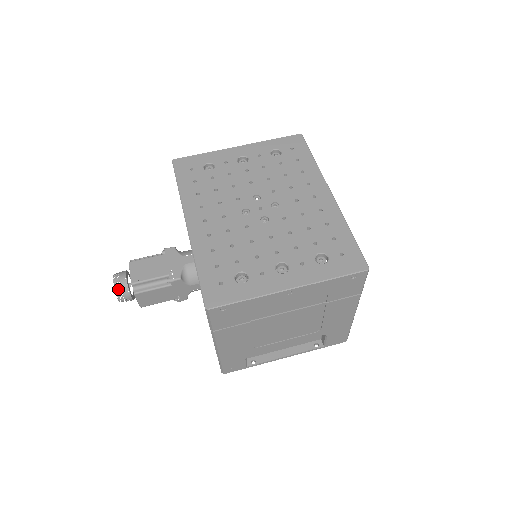
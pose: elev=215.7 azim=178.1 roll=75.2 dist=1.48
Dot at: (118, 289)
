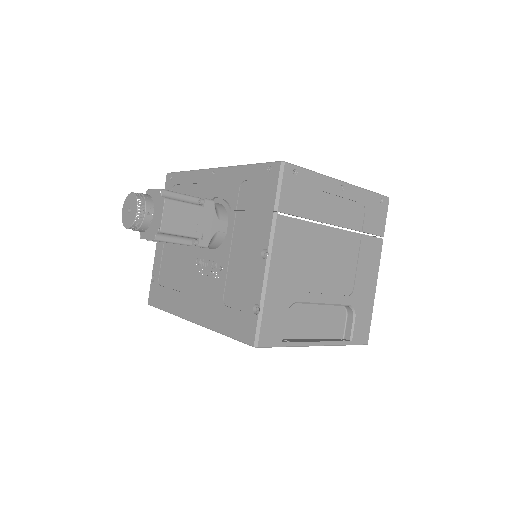
Dot at: (129, 213)
